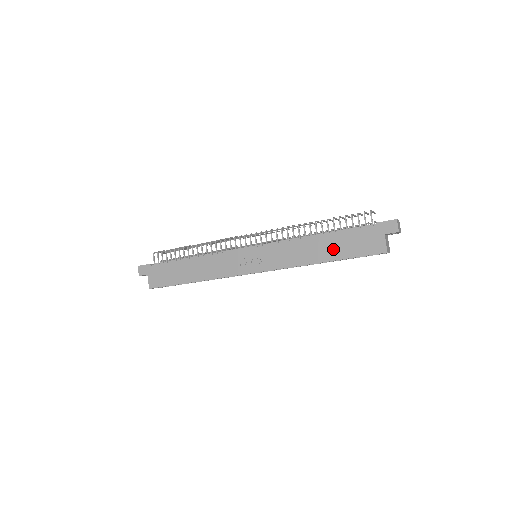
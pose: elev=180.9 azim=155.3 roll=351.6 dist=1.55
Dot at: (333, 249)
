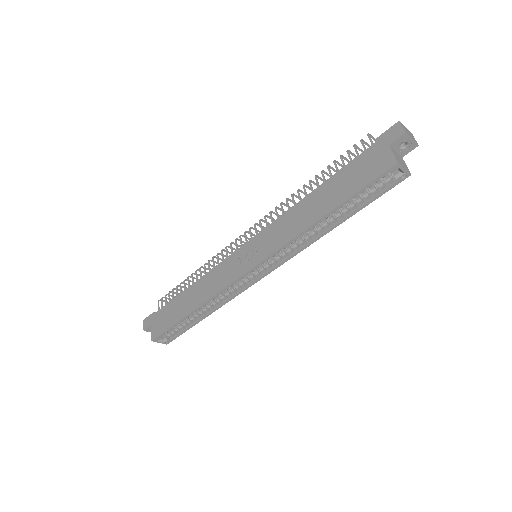
Dot at: (332, 196)
